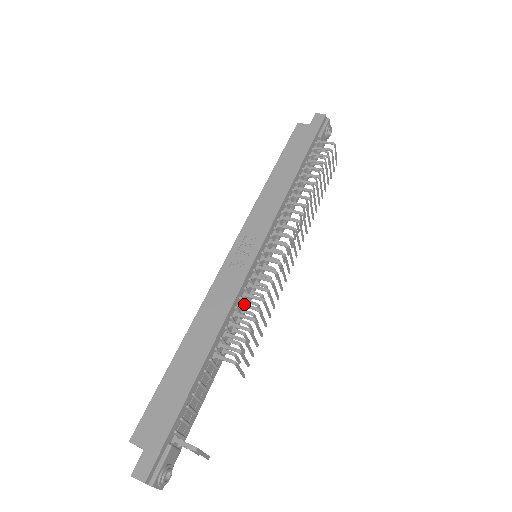
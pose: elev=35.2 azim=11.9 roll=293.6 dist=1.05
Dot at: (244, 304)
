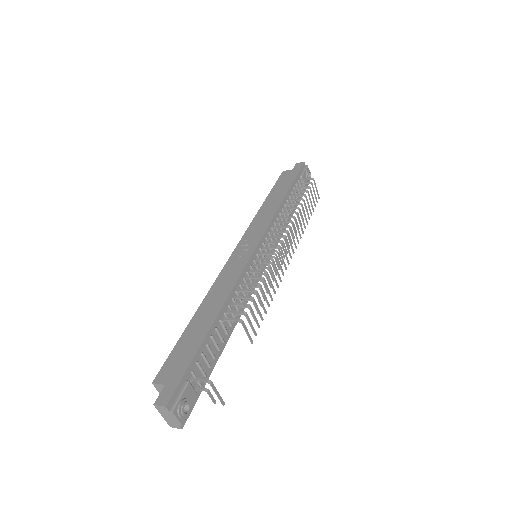
Dot at: (247, 283)
